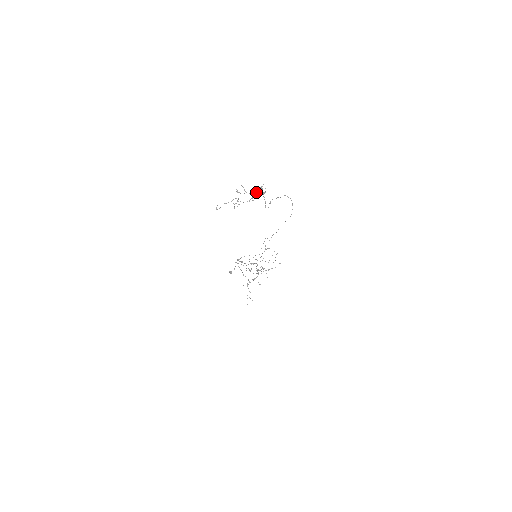
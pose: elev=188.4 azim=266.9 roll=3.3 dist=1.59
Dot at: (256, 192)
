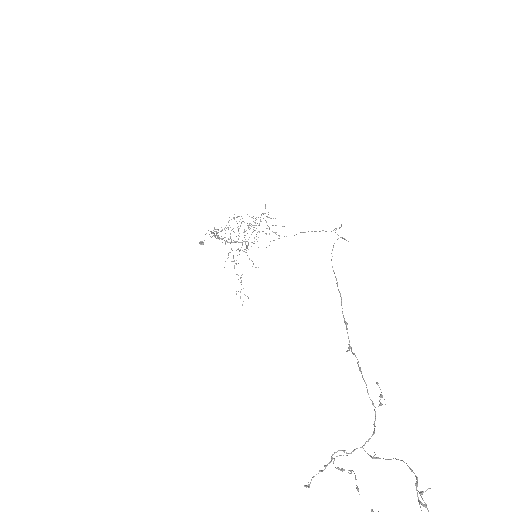
Dot at: out of frame
